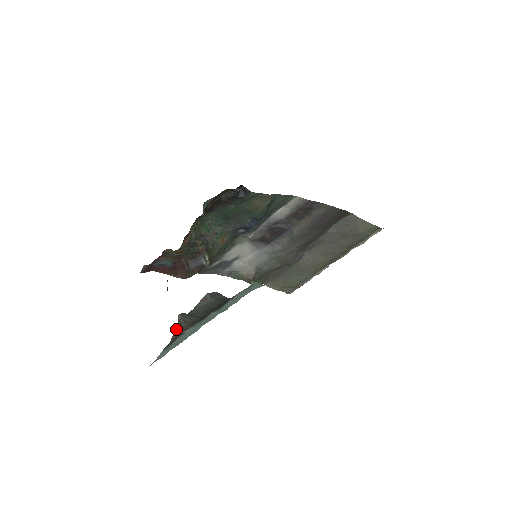
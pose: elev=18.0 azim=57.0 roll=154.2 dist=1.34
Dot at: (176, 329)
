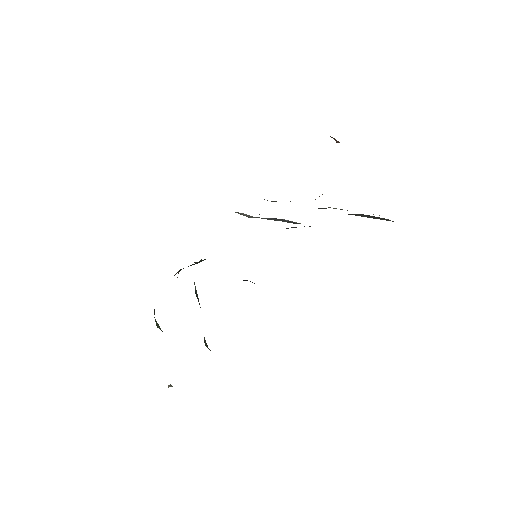
Dot at: occluded
